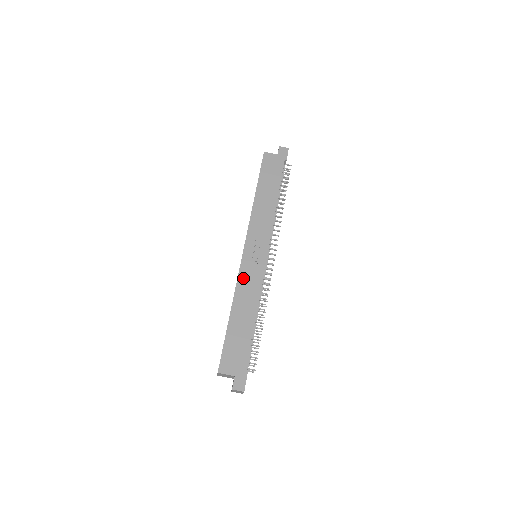
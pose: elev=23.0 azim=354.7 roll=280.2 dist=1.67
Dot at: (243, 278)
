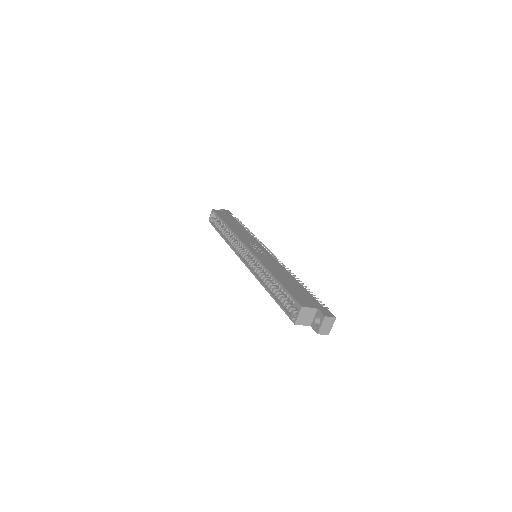
Dot at: (262, 259)
